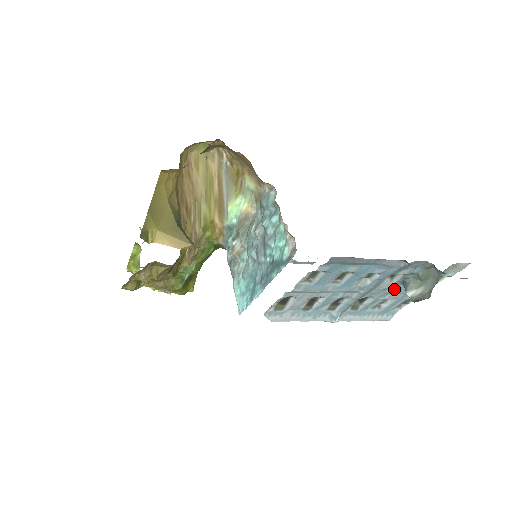
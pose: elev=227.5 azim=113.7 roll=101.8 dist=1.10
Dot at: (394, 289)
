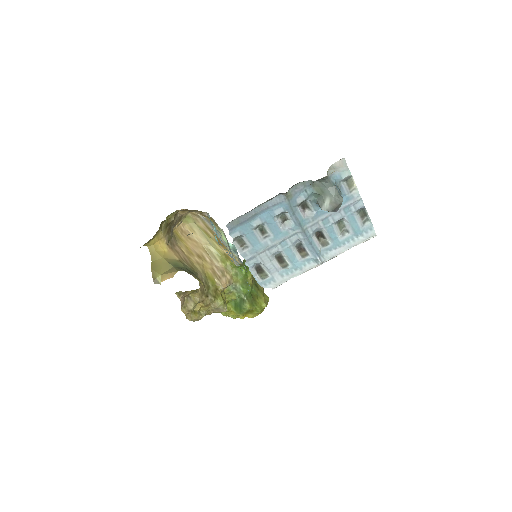
Dot at: (324, 213)
